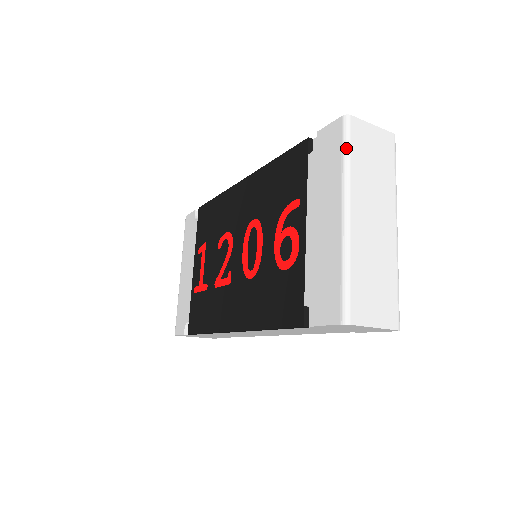
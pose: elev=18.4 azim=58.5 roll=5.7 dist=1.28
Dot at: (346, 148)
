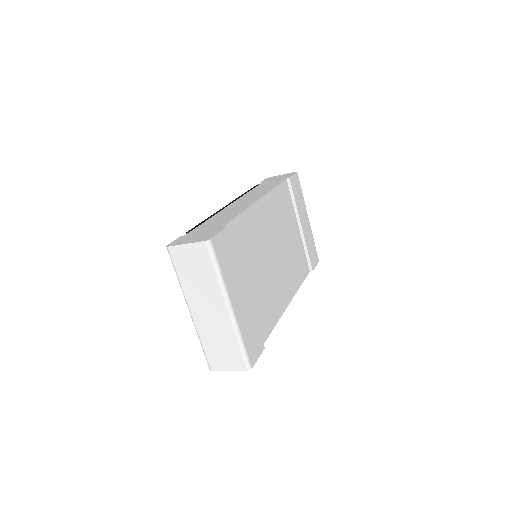
Dot at: (175, 270)
